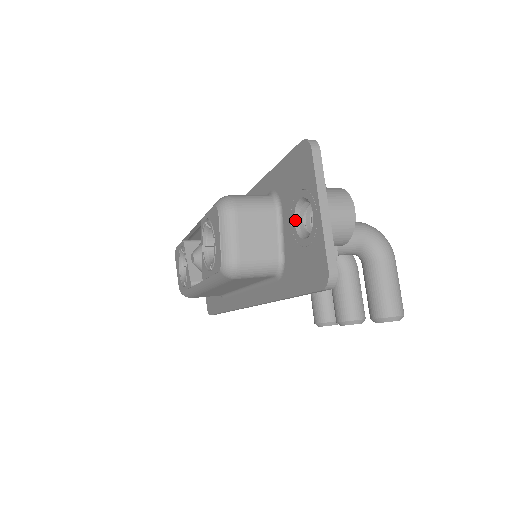
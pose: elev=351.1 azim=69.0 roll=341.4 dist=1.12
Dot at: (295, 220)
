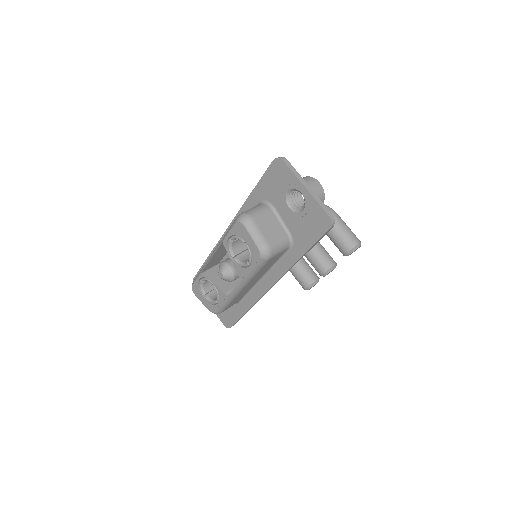
Dot at: (289, 206)
